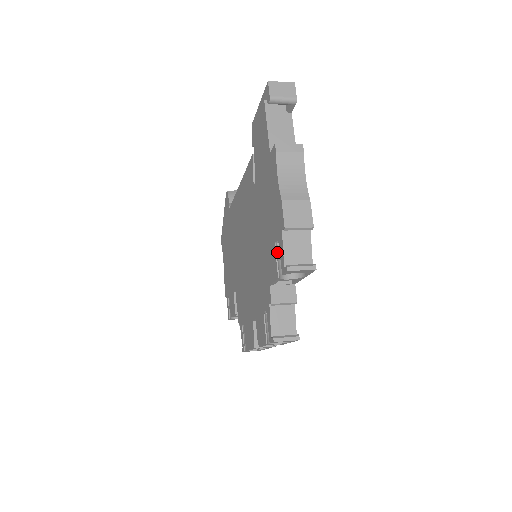
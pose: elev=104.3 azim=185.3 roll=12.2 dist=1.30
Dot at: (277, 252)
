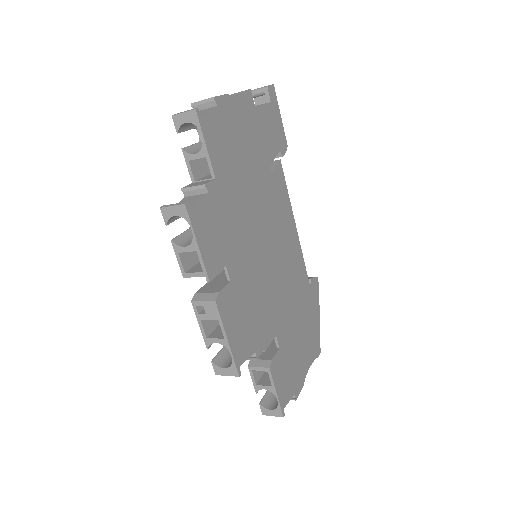
Dot at: (199, 145)
